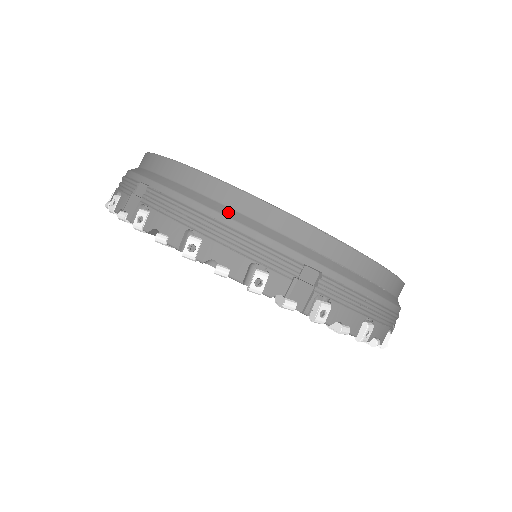
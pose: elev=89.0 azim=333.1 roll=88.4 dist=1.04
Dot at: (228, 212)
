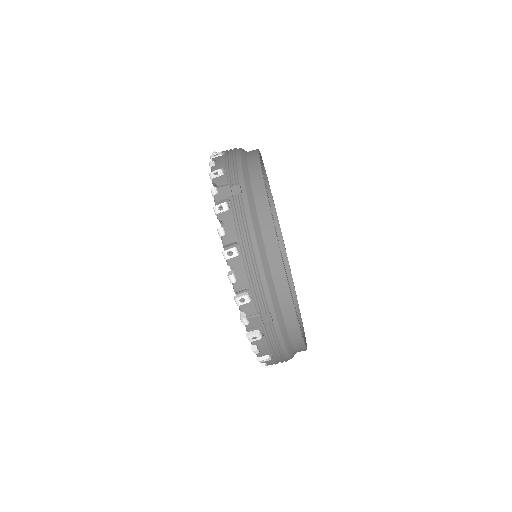
Dot at: (291, 352)
